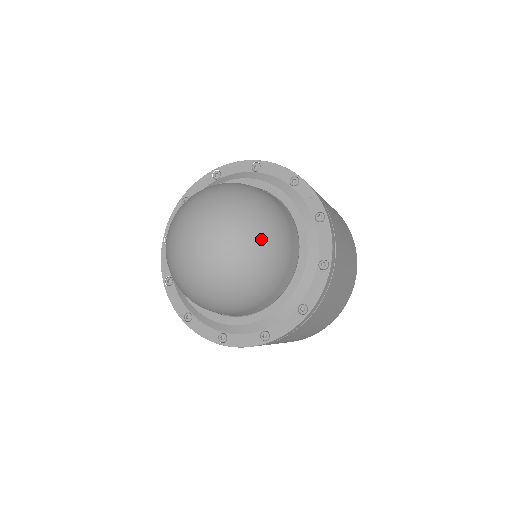
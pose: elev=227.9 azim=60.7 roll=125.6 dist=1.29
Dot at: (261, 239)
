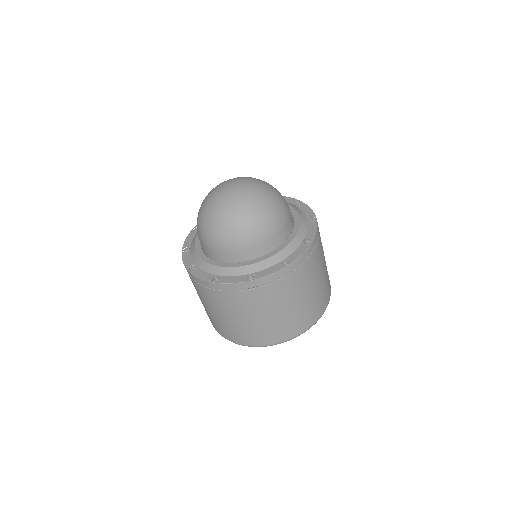
Dot at: (271, 197)
